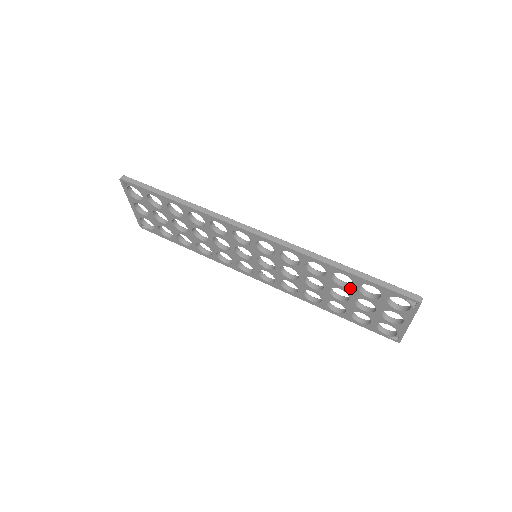
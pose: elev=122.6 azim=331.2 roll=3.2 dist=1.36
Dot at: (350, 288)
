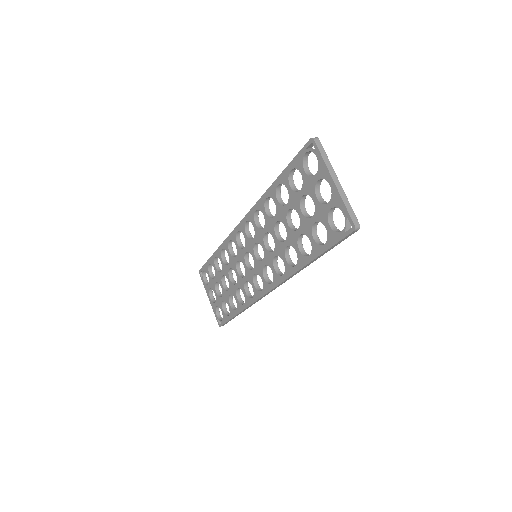
Dot at: (289, 197)
